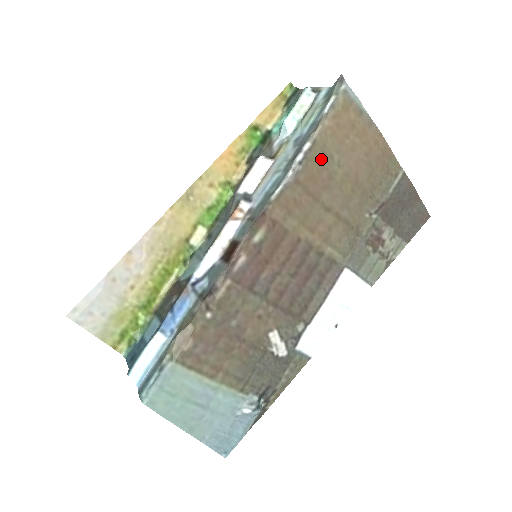
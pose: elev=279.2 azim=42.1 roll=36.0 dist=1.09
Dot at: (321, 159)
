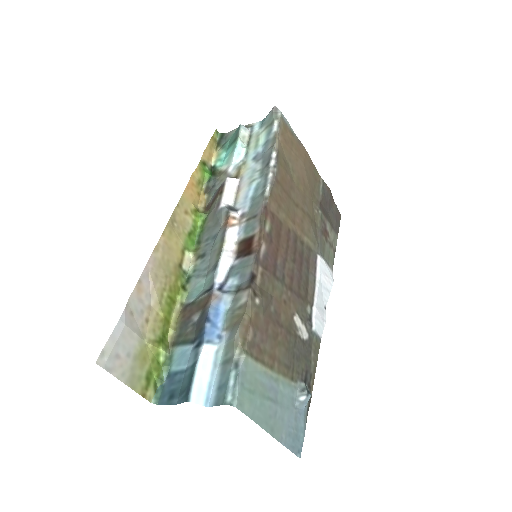
Dot at: (284, 165)
